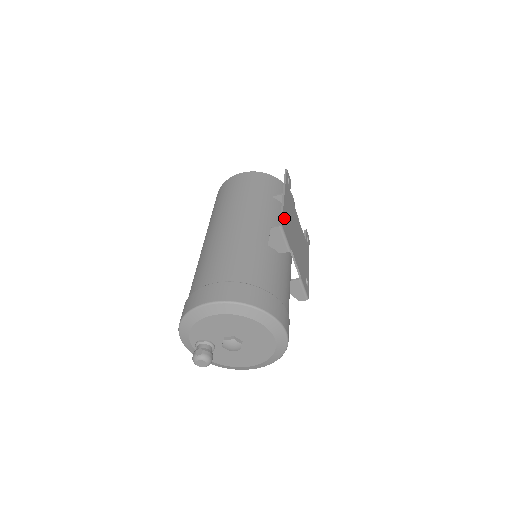
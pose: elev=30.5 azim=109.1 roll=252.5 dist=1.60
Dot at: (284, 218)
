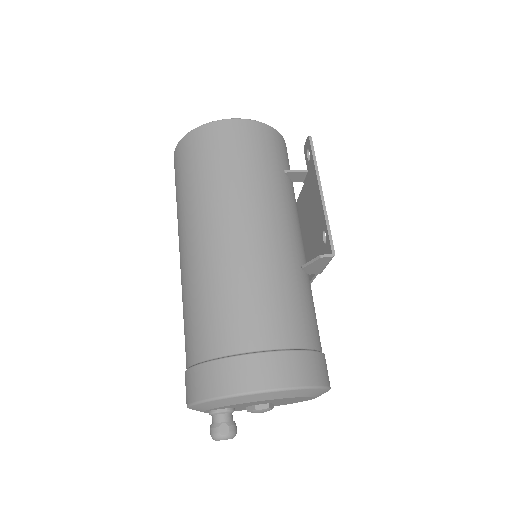
Dot at: (324, 231)
